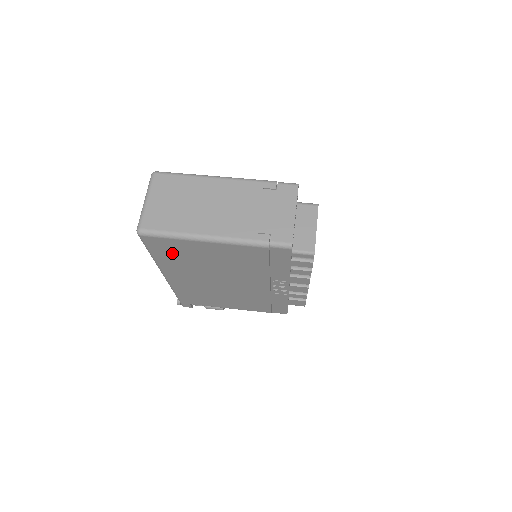
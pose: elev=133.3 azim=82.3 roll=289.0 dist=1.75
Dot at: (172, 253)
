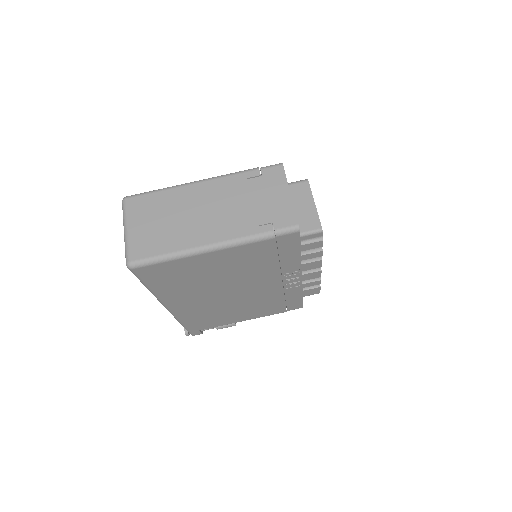
Dot at: (171, 278)
